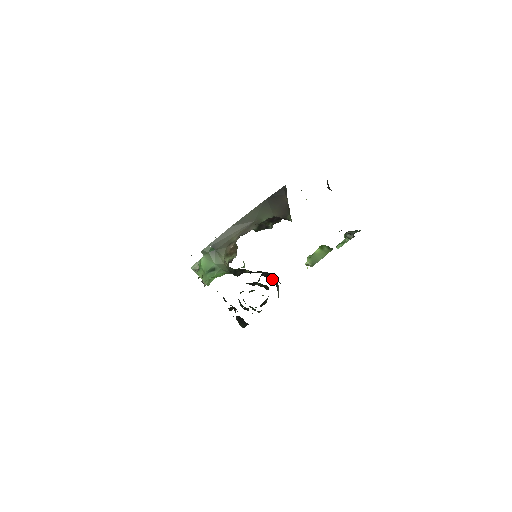
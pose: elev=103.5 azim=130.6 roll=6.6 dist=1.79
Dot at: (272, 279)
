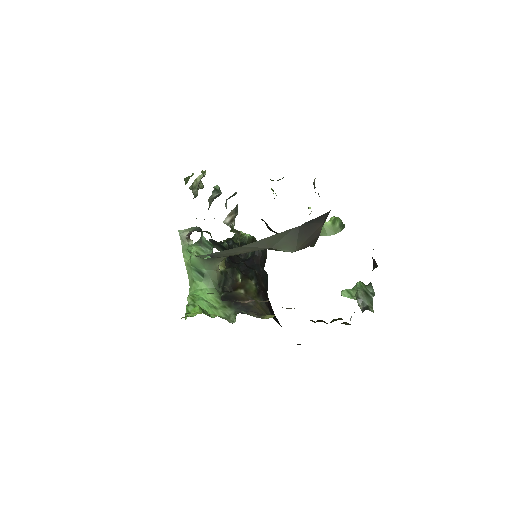
Dot at: (262, 265)
